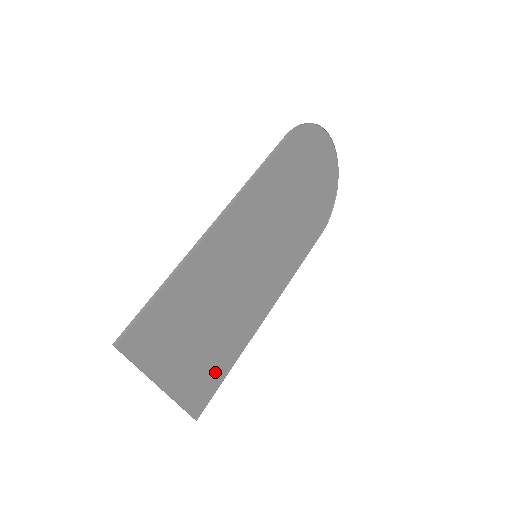
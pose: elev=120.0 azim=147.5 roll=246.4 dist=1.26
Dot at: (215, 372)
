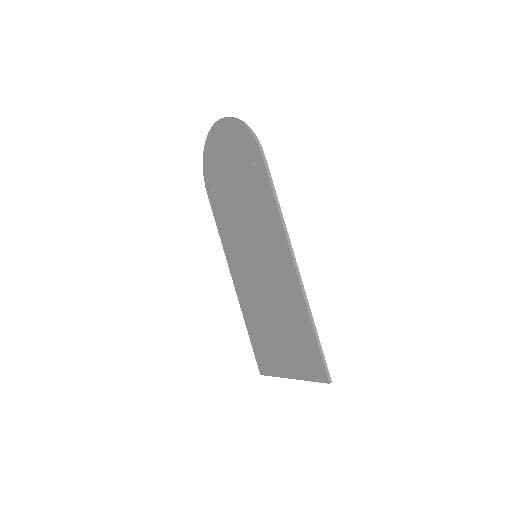
Dot at: (259, 342)
